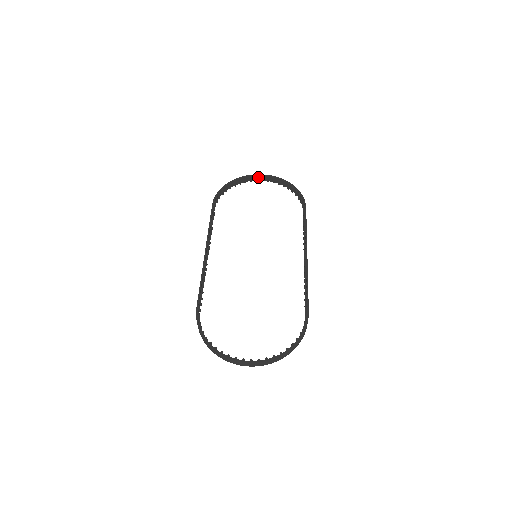
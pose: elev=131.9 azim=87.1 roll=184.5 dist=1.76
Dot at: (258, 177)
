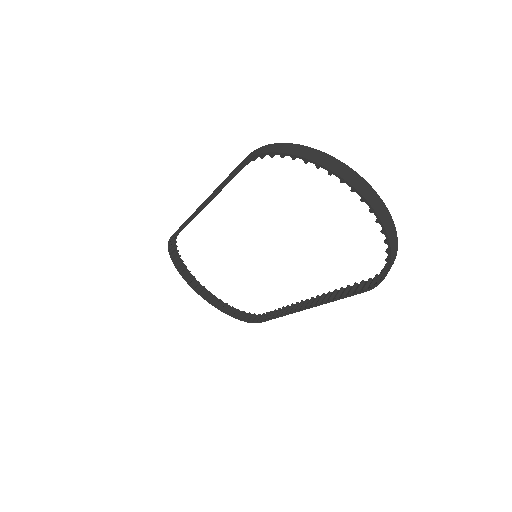
Dot at: (360, 188)
